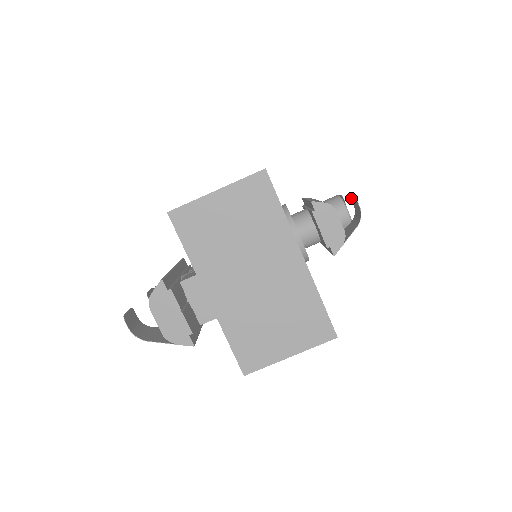
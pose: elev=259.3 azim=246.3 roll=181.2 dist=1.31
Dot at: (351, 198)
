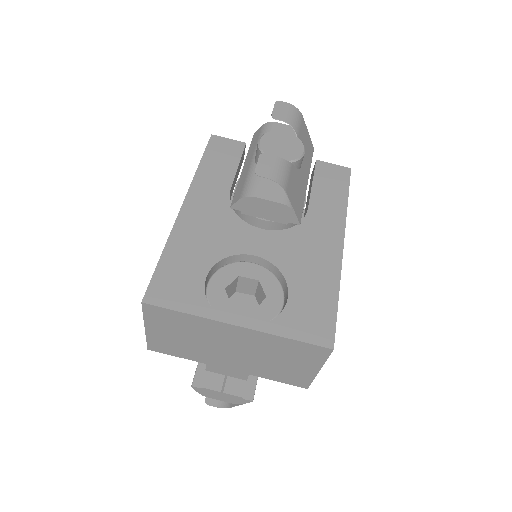
Dot at: (260, 156)
